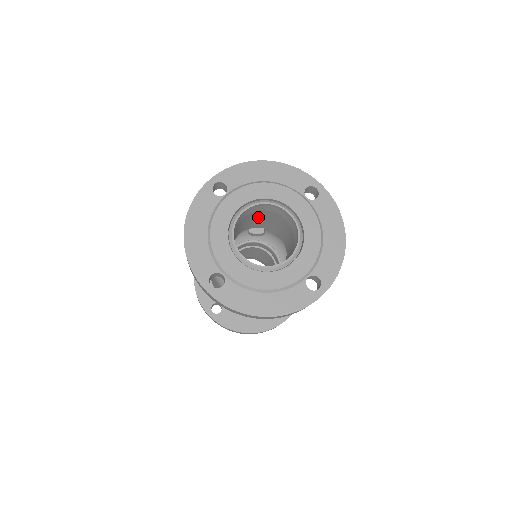
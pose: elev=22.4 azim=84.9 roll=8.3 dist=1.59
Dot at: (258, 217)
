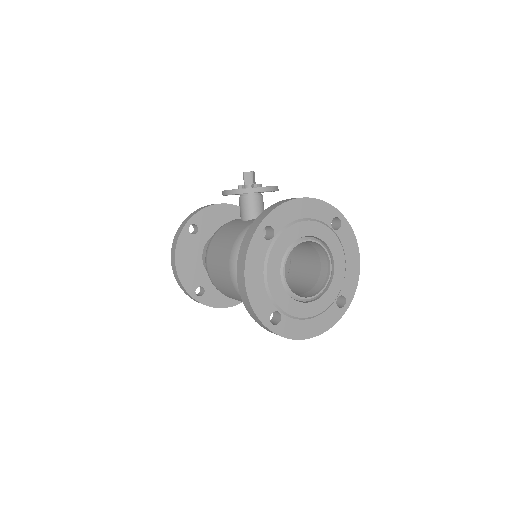
Dot at: occluded
